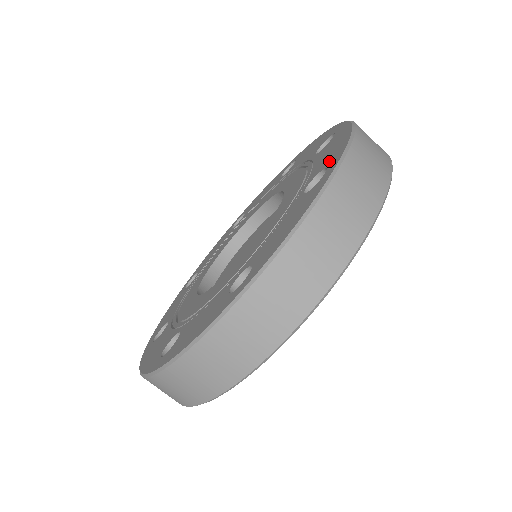
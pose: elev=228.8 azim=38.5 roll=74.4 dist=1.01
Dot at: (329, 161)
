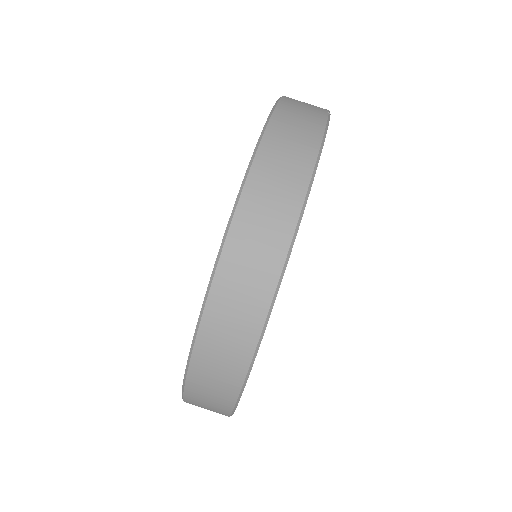
Dot at: occluded
